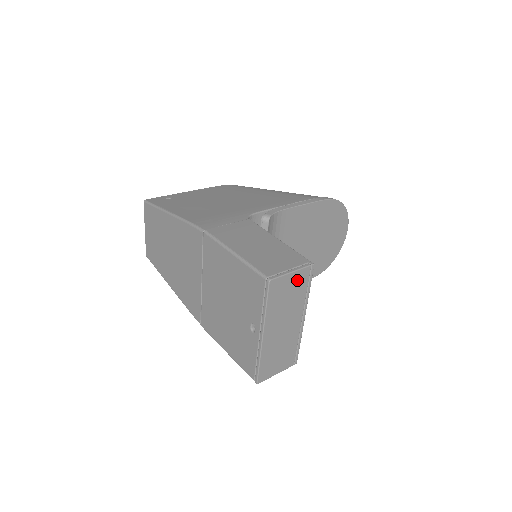
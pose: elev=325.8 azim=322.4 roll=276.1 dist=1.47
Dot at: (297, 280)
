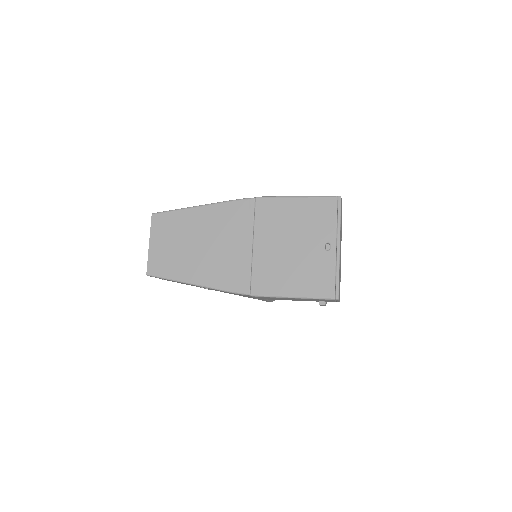
Dot at: occluded
